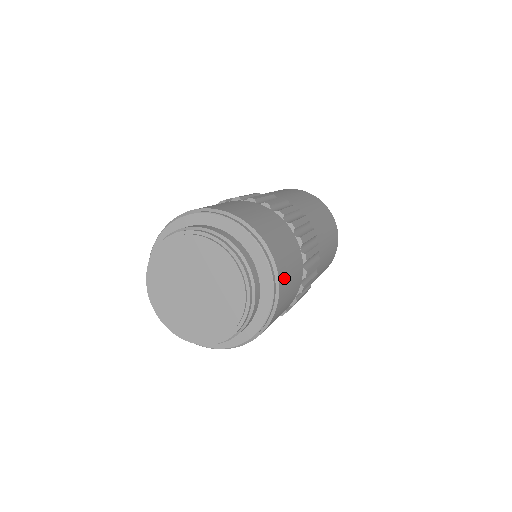
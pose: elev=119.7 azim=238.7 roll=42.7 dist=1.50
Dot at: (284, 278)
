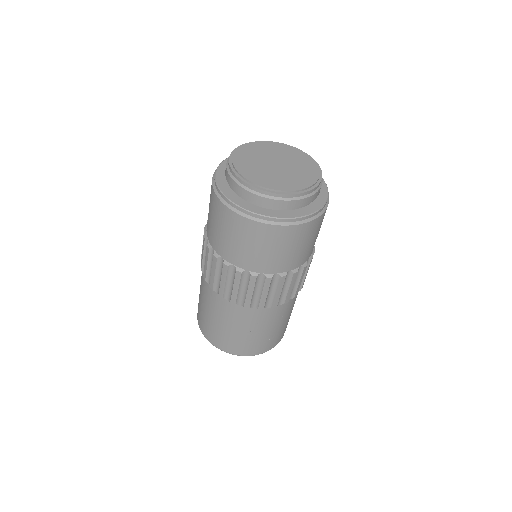
Dot at: occluded
